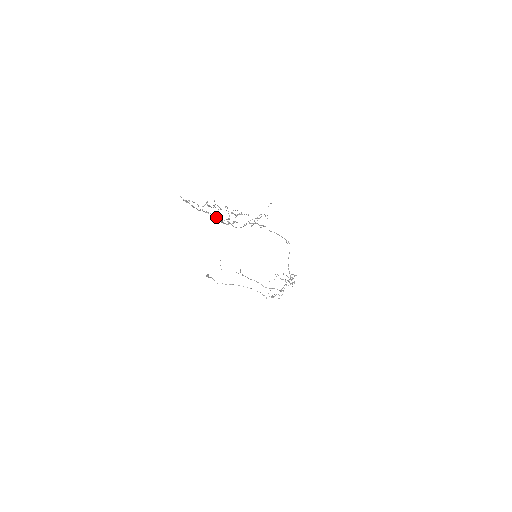
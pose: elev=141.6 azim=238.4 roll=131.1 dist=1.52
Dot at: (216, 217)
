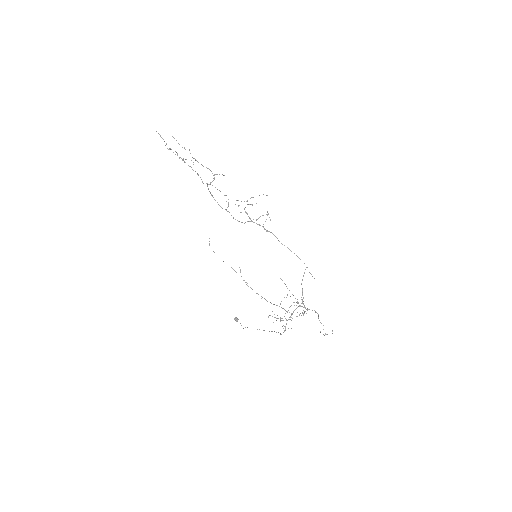
Dot at: occluded
